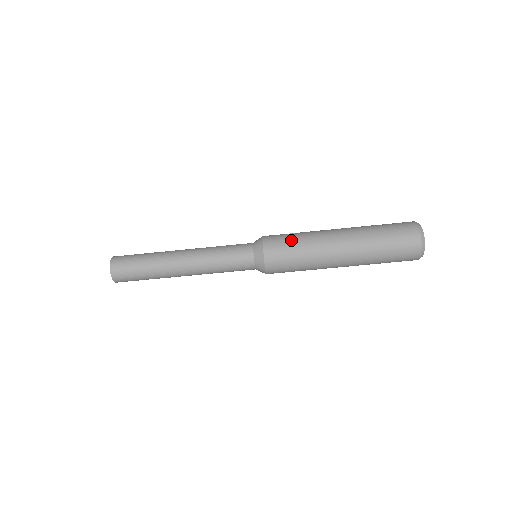
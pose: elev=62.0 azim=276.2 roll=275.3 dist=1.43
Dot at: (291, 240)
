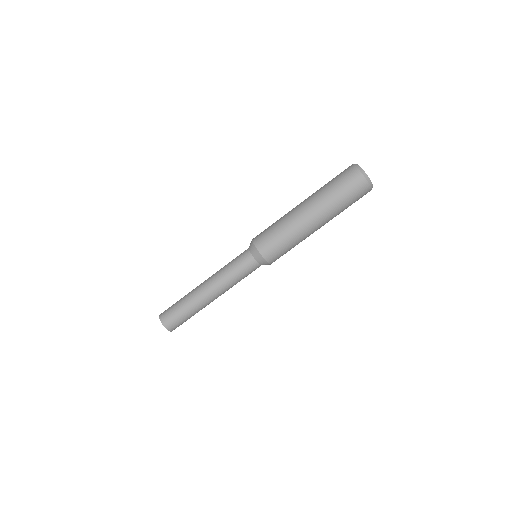
Dot at: (277, 237)
